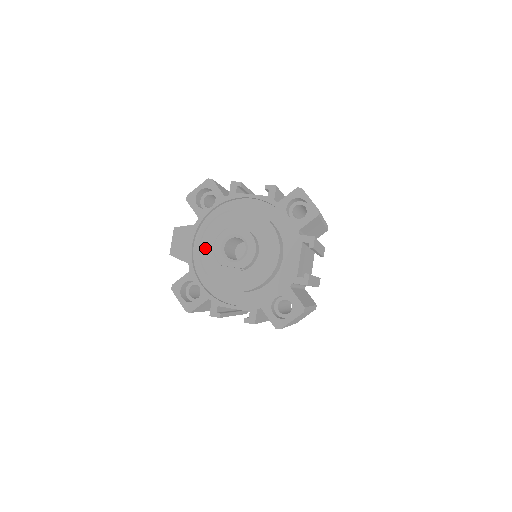
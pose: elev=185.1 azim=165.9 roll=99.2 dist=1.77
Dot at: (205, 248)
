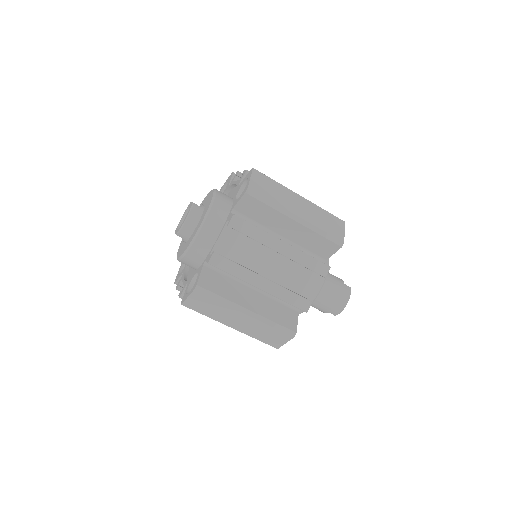
Dot at: occluded
